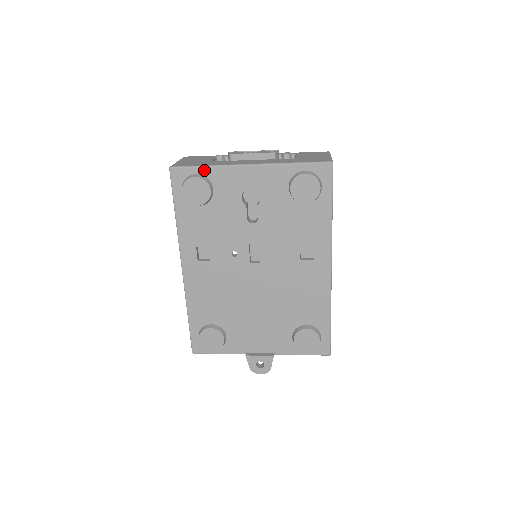
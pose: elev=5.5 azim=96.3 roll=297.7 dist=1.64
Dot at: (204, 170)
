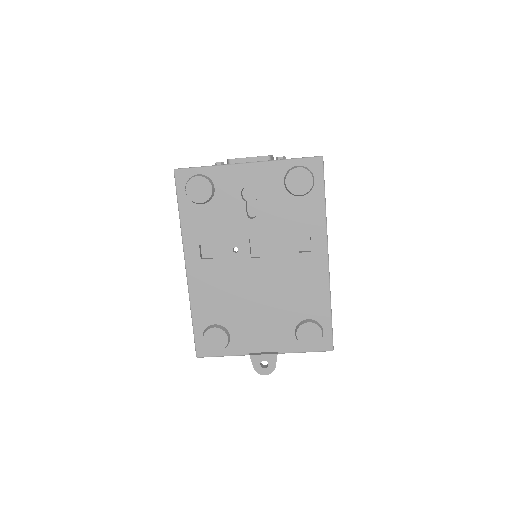
Dot at: (206, 170)
